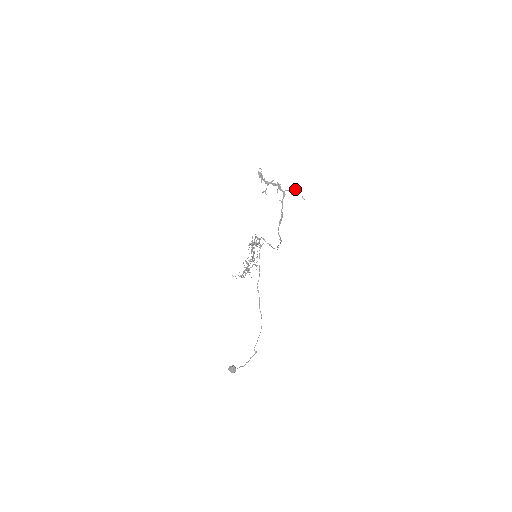
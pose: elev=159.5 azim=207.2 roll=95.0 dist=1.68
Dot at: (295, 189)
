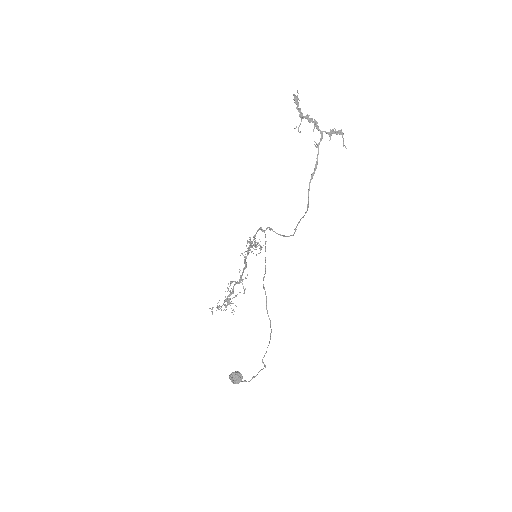
Dot at: (335, 132)
